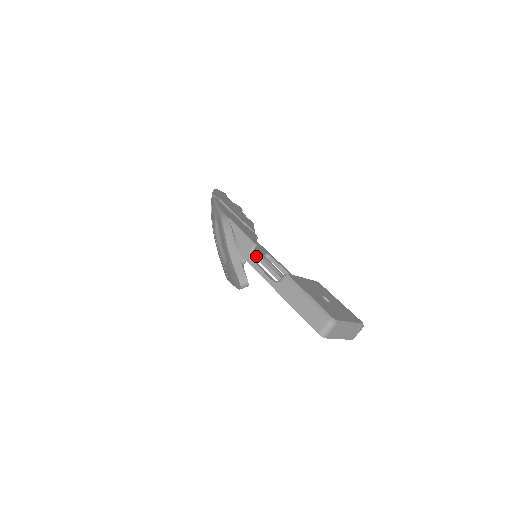
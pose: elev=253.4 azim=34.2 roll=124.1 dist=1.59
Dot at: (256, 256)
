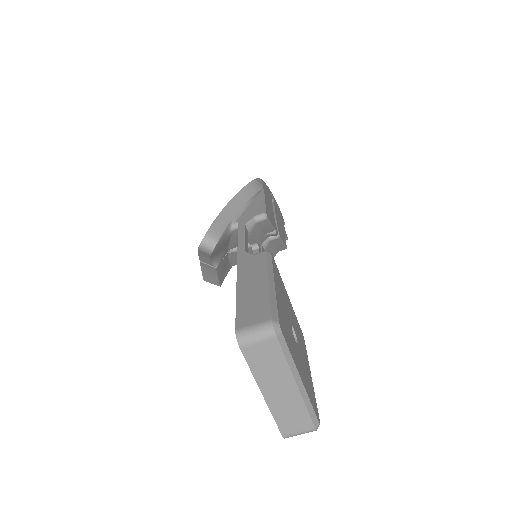
Dot at: (256, 249)
